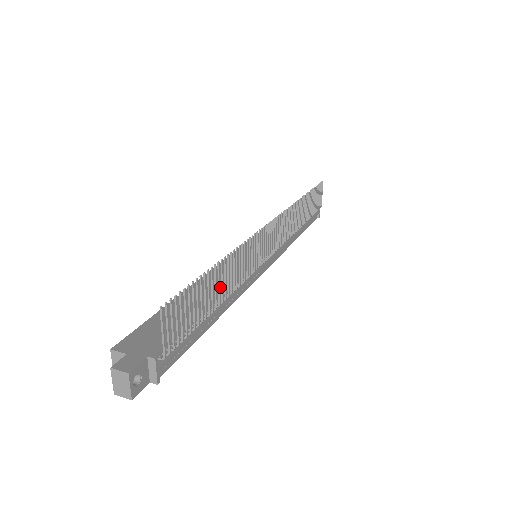
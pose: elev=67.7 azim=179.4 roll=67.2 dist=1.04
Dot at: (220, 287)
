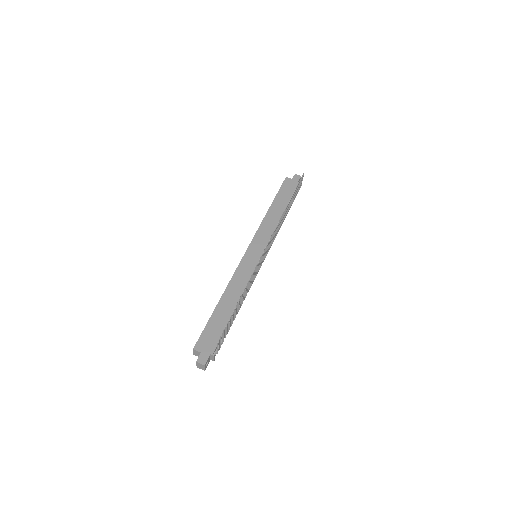
Dot at: (238, 296)
